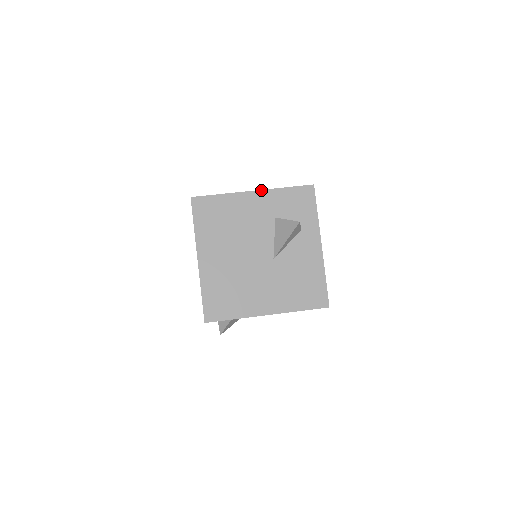
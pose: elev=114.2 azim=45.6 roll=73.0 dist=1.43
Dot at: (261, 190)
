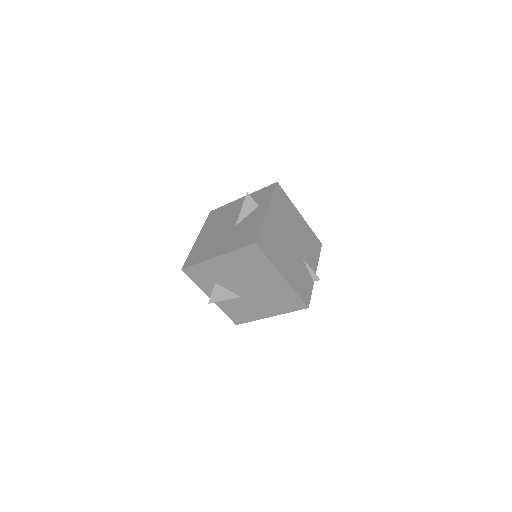
Dot at: occluded
